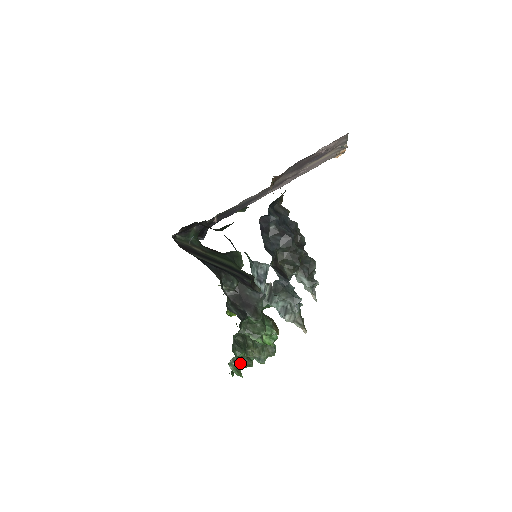
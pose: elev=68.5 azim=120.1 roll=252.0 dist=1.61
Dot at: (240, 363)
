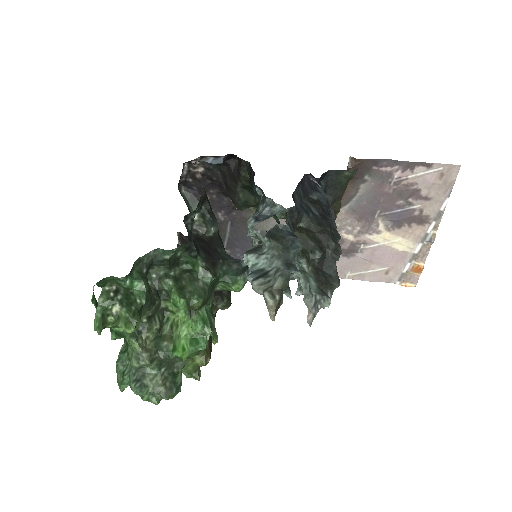
Dot at: (121, 306)
